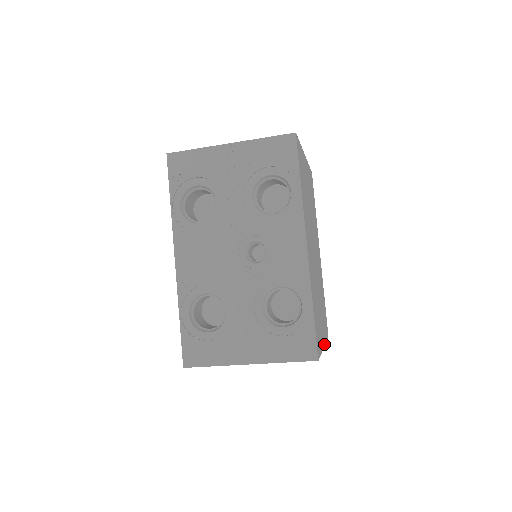
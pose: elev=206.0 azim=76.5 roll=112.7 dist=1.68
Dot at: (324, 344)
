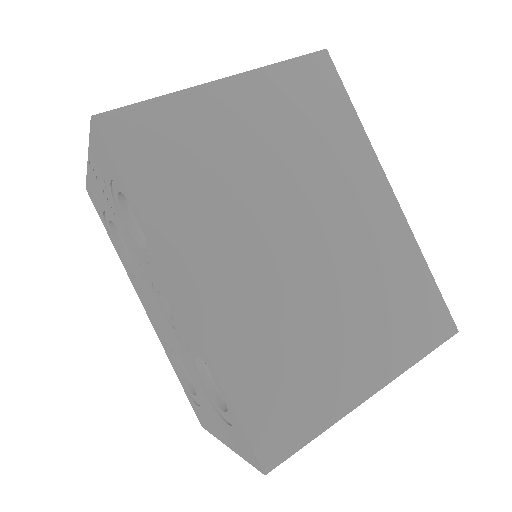
Dot at: (379, 386)
